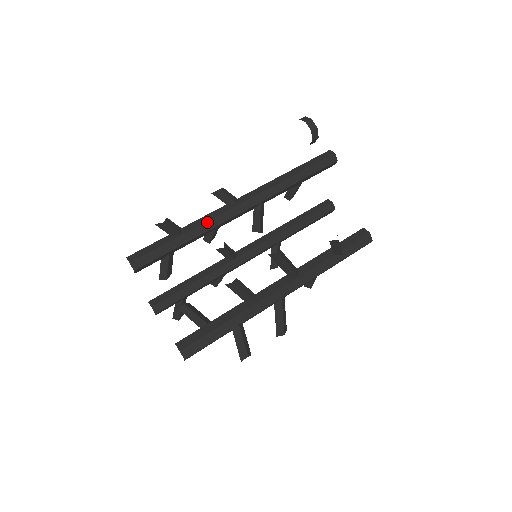
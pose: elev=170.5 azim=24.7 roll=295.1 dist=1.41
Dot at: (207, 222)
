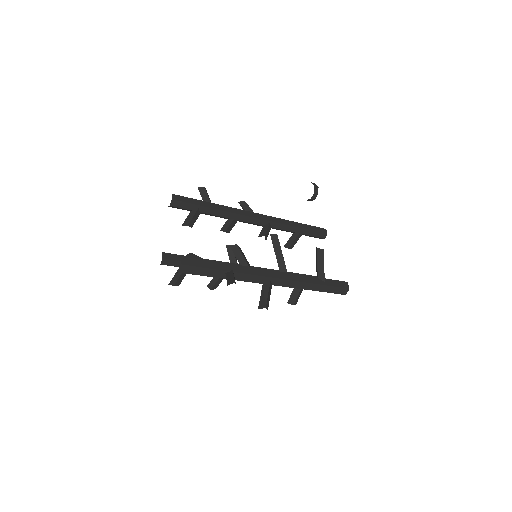
Dot at: (231, 208)
